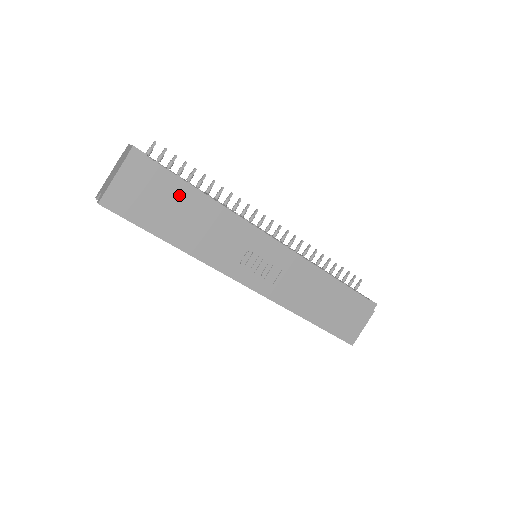
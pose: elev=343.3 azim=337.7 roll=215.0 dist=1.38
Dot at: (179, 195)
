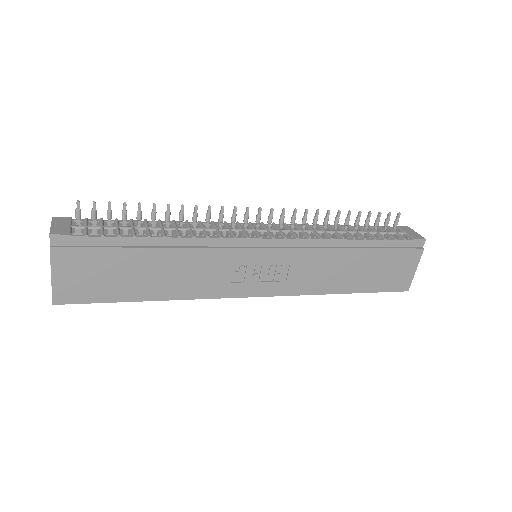
Dot at: (131, 254)
